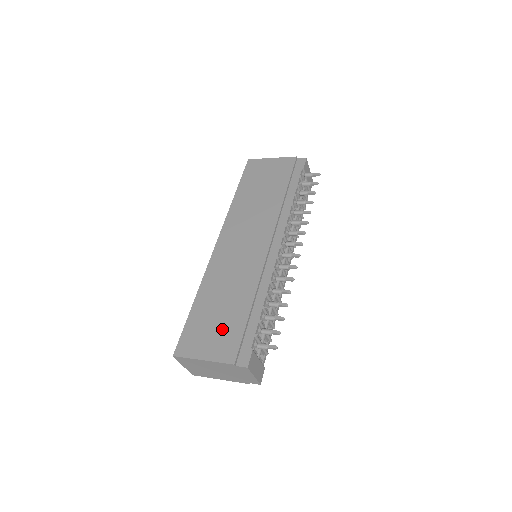
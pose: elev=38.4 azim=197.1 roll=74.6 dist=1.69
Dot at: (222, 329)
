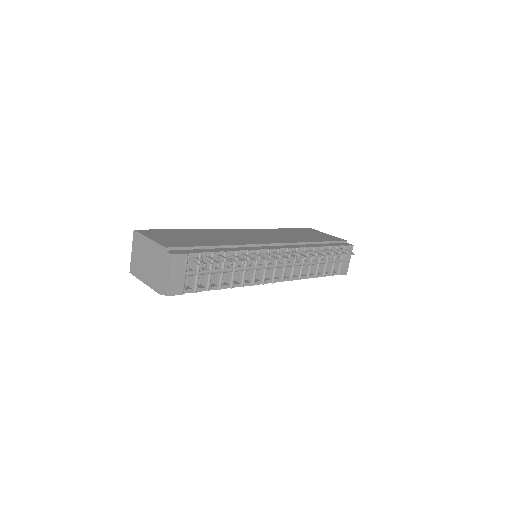
Dot at: (183, 240)
